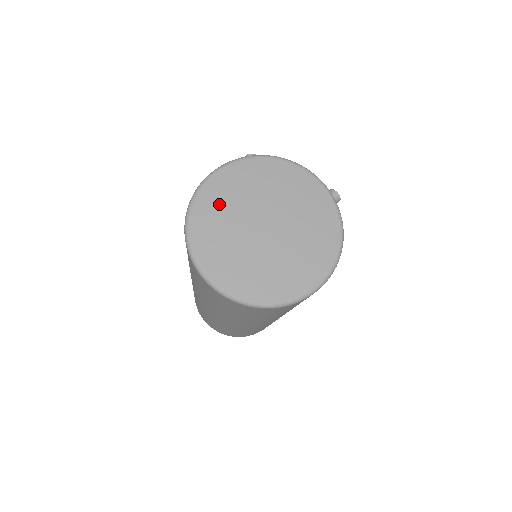
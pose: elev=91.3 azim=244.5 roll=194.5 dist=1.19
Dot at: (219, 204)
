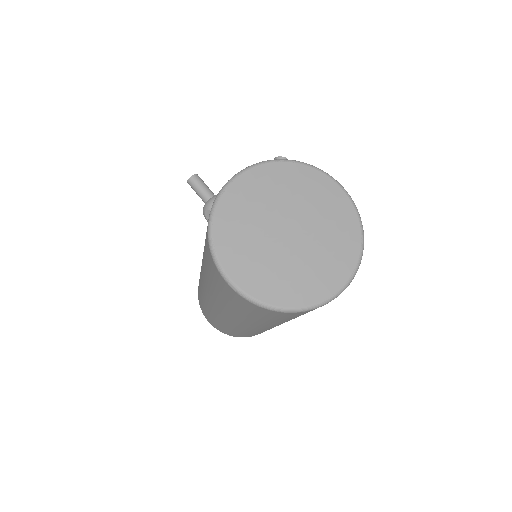
Dot at: (239, 242)
